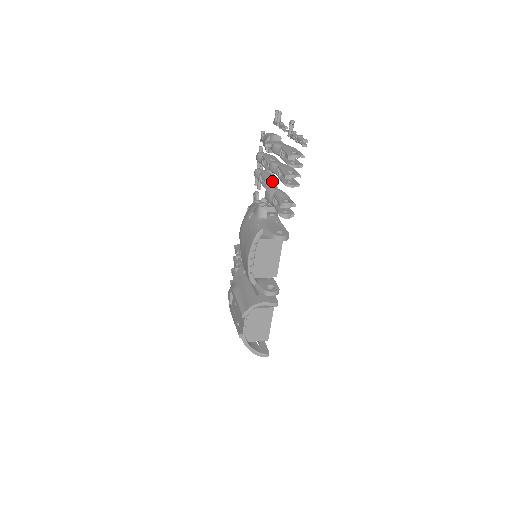
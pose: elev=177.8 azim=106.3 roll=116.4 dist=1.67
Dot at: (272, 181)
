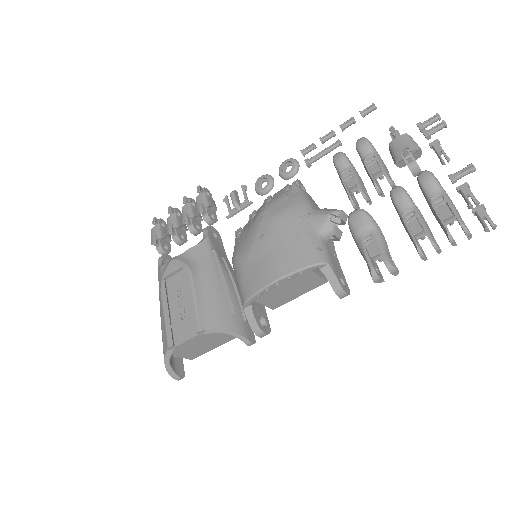
Dot at: (368, 200)
